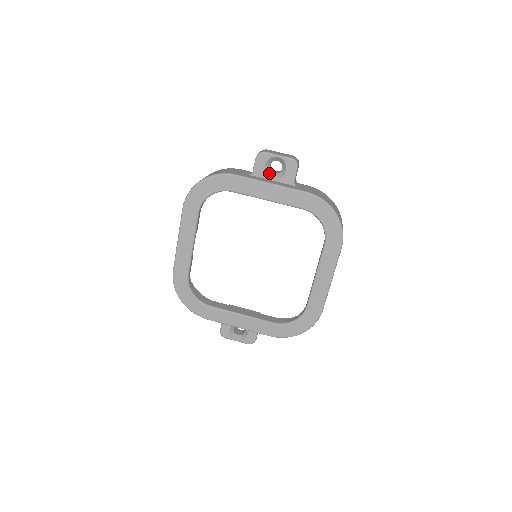
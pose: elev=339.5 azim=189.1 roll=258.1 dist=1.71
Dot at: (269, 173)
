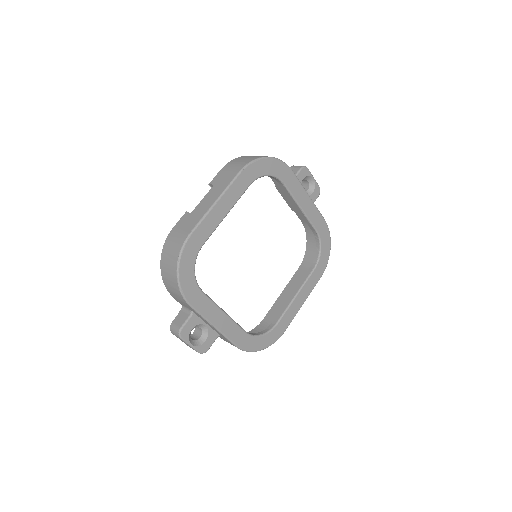
Dot at: occluded
